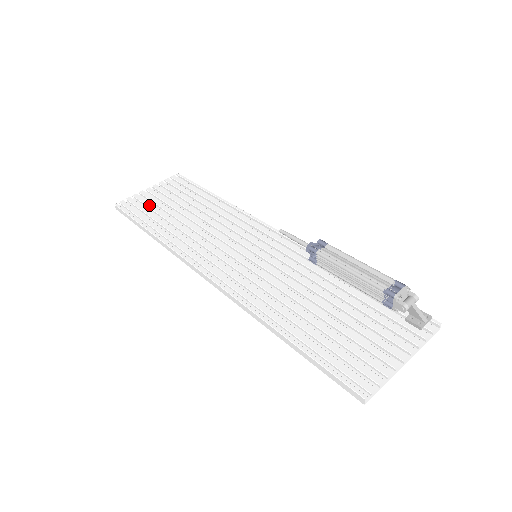
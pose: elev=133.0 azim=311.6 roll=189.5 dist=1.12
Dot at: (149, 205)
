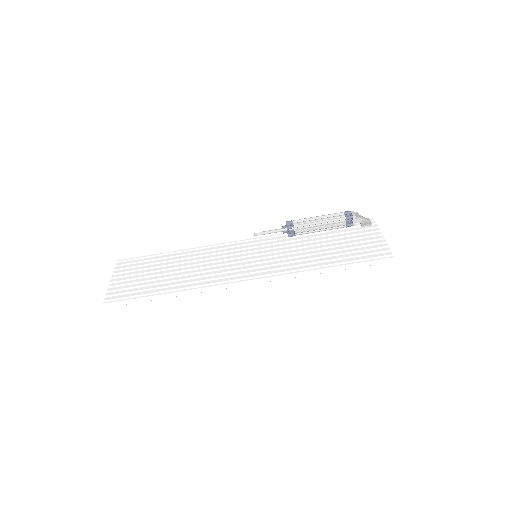
Dot at: (135, 285)
